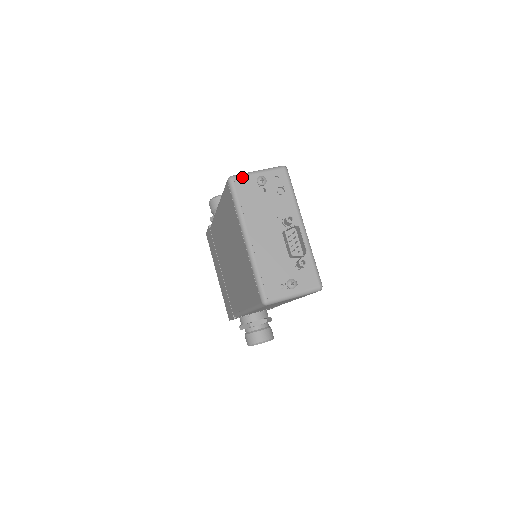
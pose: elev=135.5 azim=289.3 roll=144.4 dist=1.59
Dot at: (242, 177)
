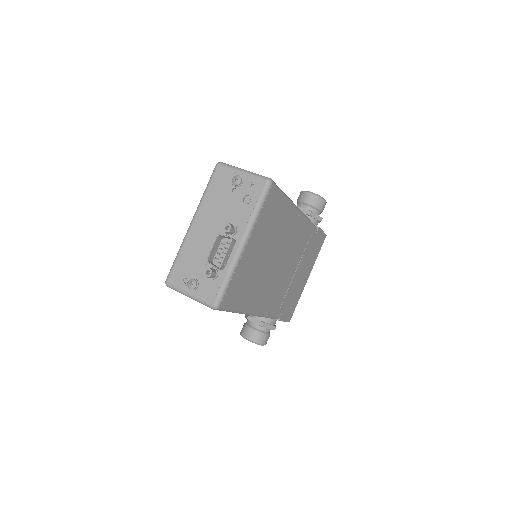
Dot at: (226, 168)
